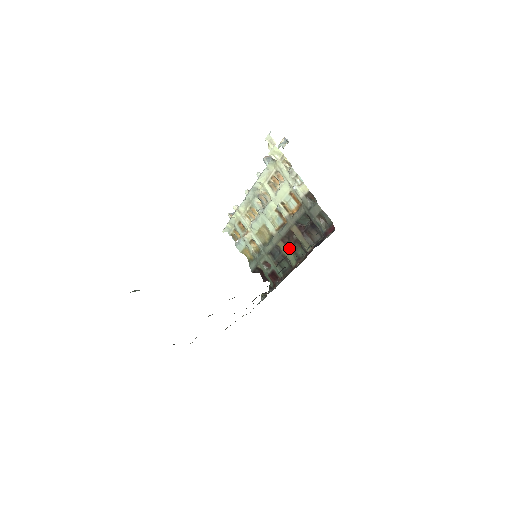
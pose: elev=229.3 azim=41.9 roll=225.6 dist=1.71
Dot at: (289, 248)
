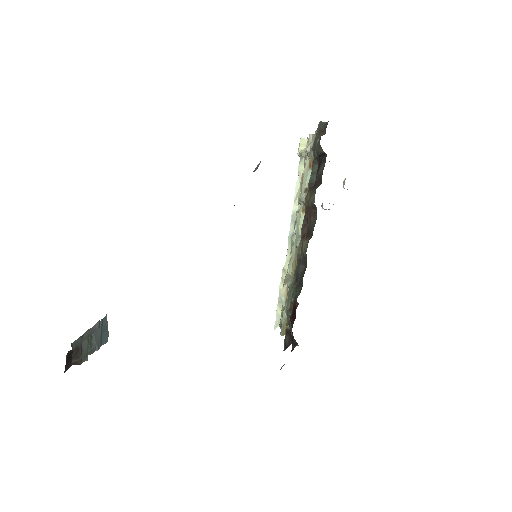
Dot at: (306, 237)
